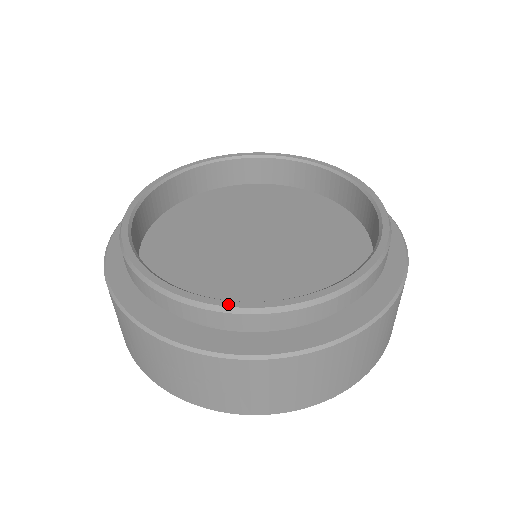
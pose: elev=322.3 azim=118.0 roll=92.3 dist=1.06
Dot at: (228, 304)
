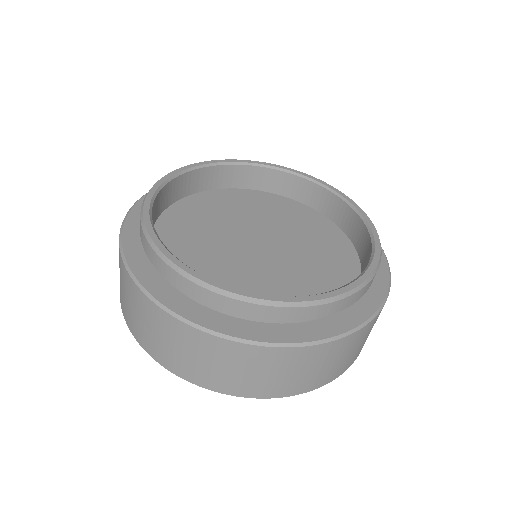
Dot at: (190, 271)
